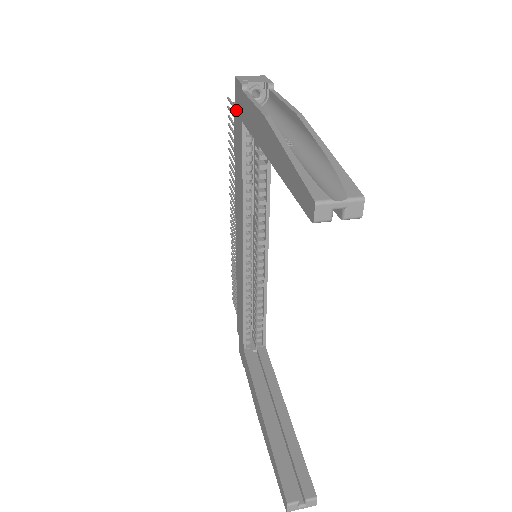
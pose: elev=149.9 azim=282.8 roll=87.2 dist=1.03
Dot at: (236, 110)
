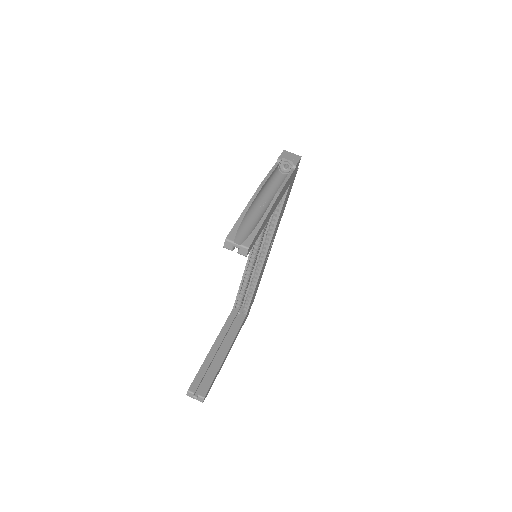
Dot at: occluded
